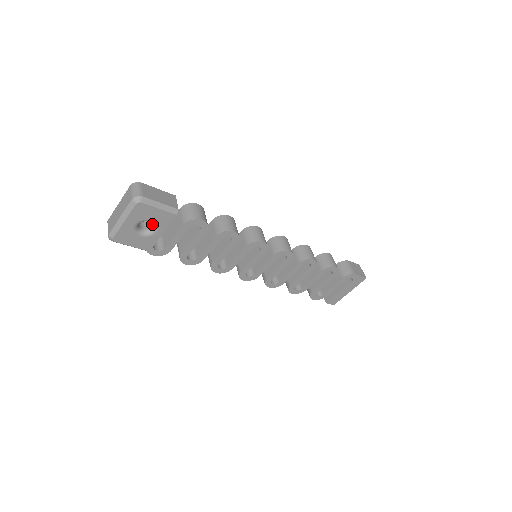
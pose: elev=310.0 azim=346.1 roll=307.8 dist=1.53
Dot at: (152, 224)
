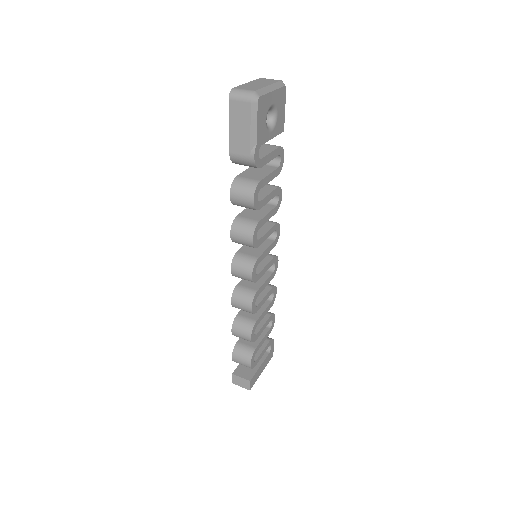
Dot at: (270, 122)
